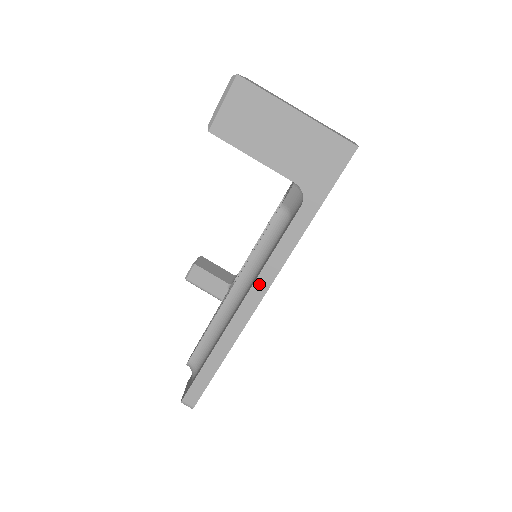
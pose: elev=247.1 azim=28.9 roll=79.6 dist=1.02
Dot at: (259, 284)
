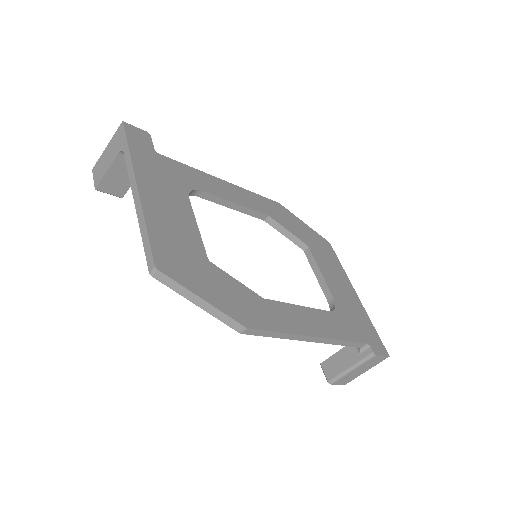
Dot at: (133, 186)
